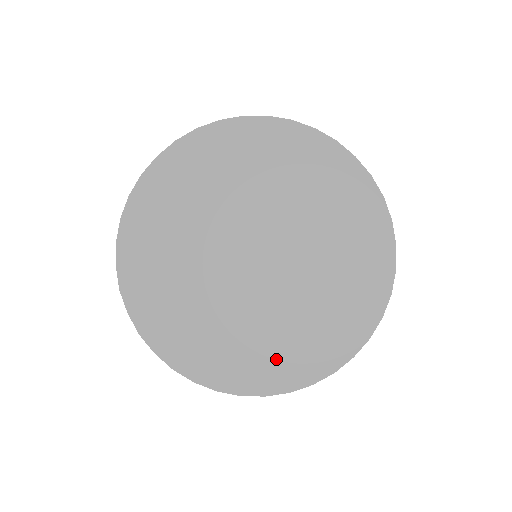
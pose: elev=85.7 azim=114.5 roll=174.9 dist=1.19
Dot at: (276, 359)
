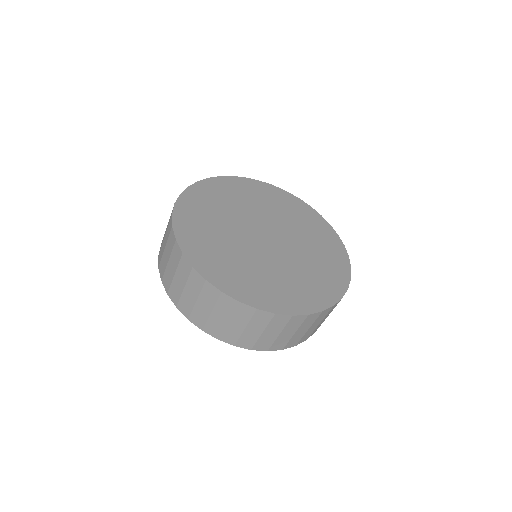
Dot at: (231, 274)
